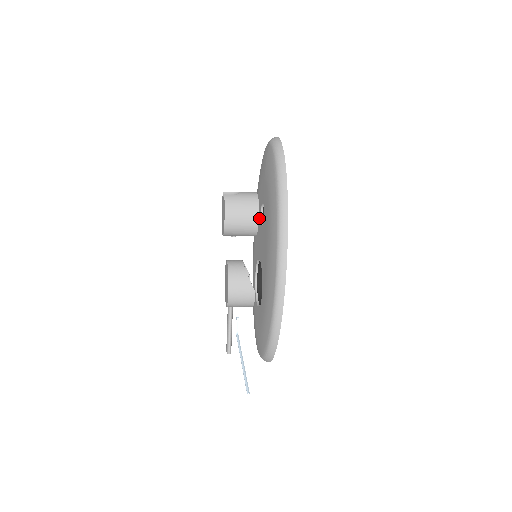
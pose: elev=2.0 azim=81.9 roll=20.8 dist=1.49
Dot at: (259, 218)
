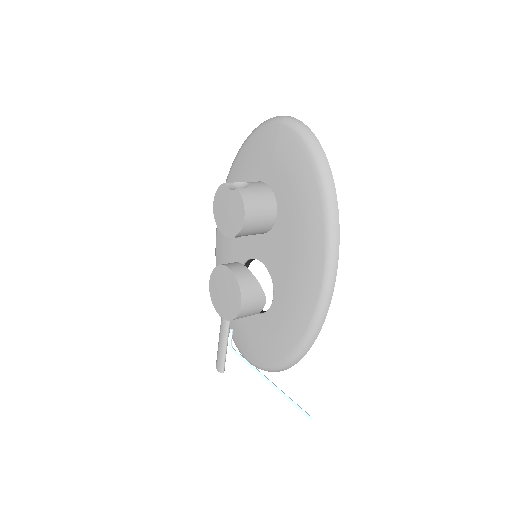
Dot at: occluded
